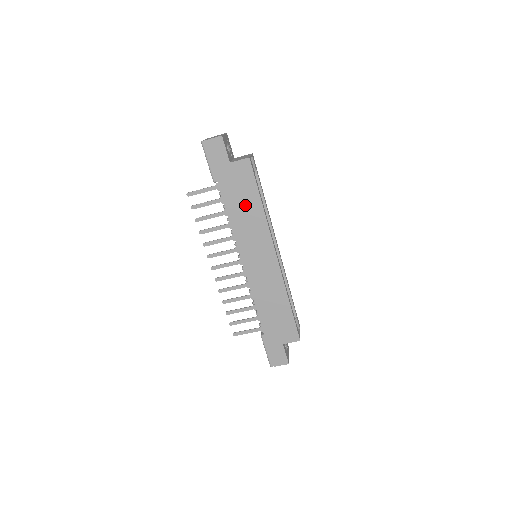
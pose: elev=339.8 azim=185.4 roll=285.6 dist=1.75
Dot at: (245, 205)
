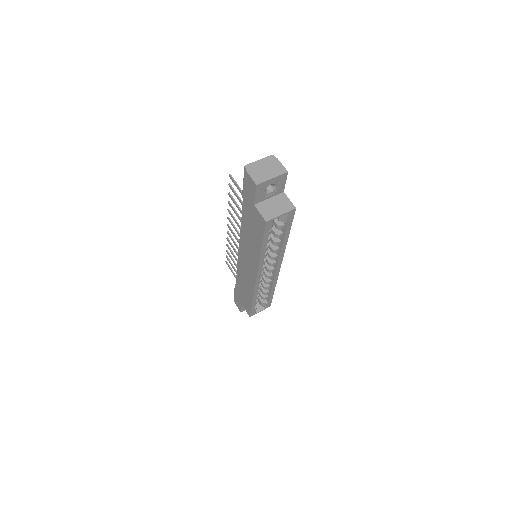
Dot at: (252, 235)
